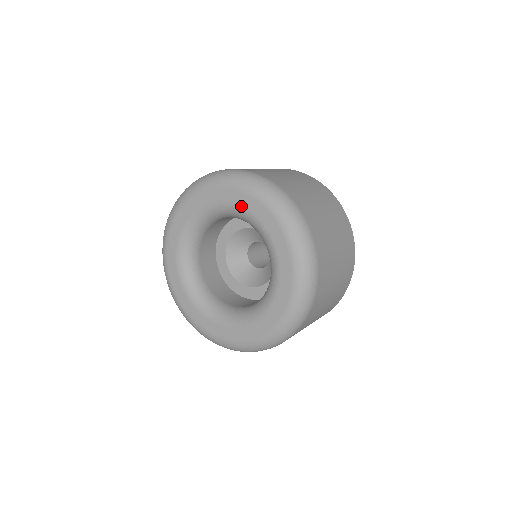
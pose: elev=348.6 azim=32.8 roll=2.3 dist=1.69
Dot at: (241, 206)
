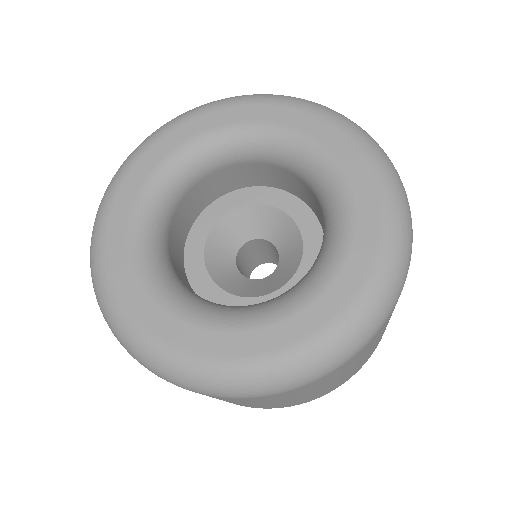
Dot at: (324, 146)
